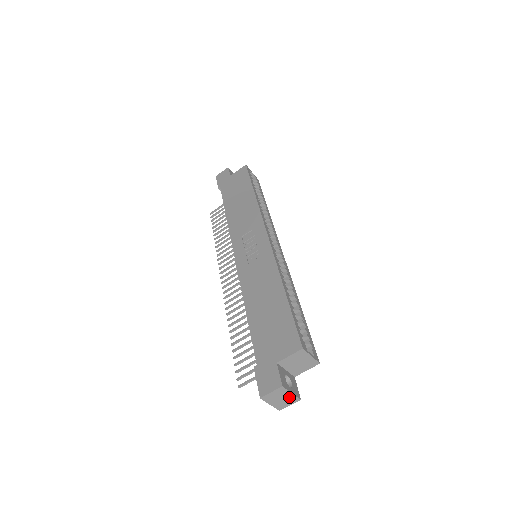
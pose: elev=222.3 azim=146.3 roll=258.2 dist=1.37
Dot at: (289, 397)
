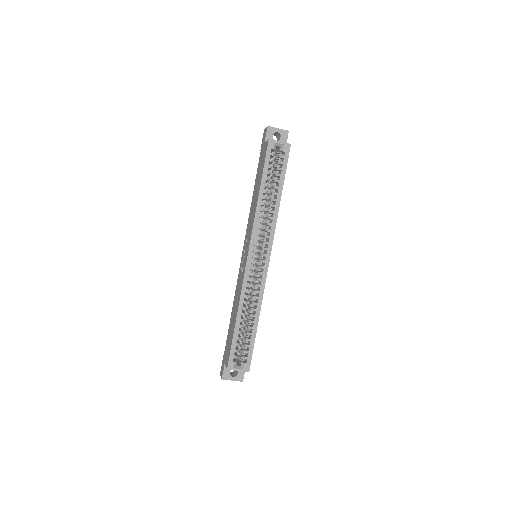
Dot at: (234, 379)
